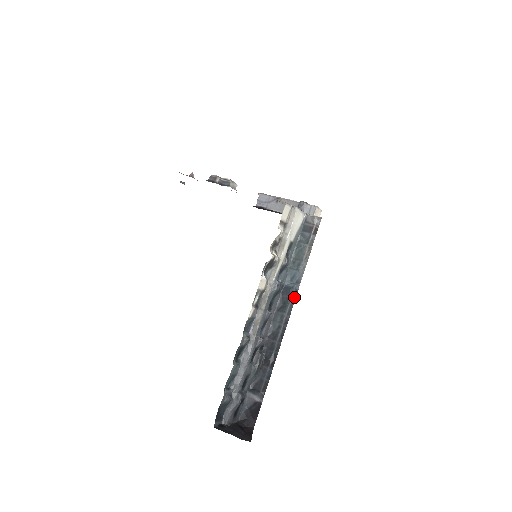
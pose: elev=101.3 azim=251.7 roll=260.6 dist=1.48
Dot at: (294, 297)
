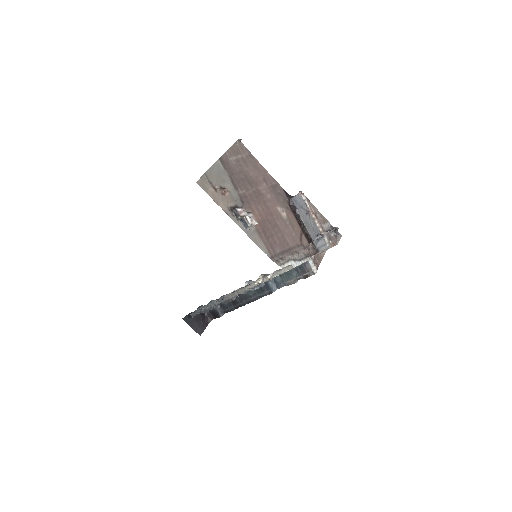
Dot at: (268, 293)
